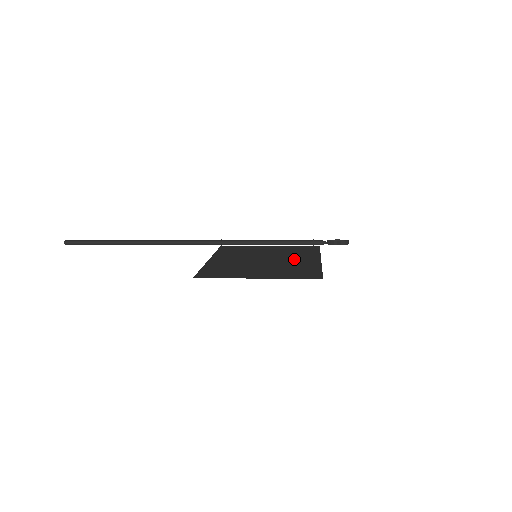
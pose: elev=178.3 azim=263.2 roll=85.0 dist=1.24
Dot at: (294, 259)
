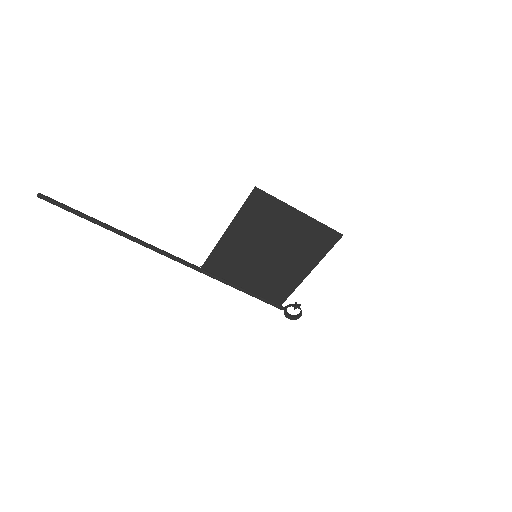
Dot at: (290, 264)
